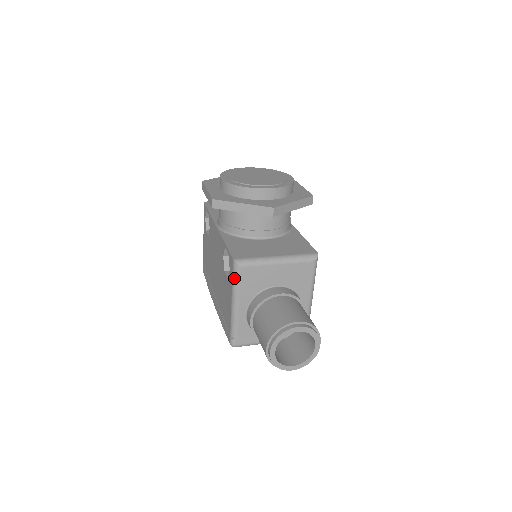
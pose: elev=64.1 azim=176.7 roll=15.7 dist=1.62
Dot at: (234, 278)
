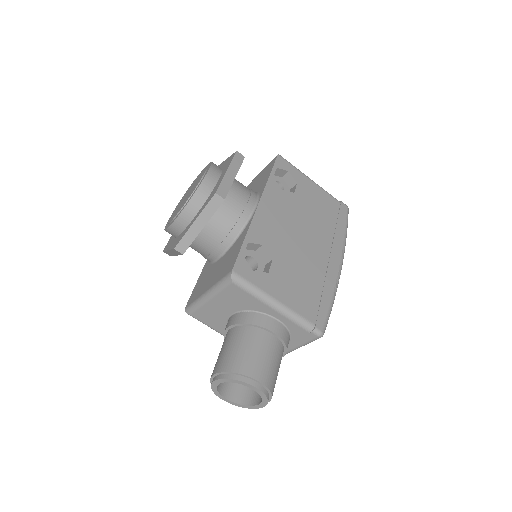
Dot at: (200, 321)
